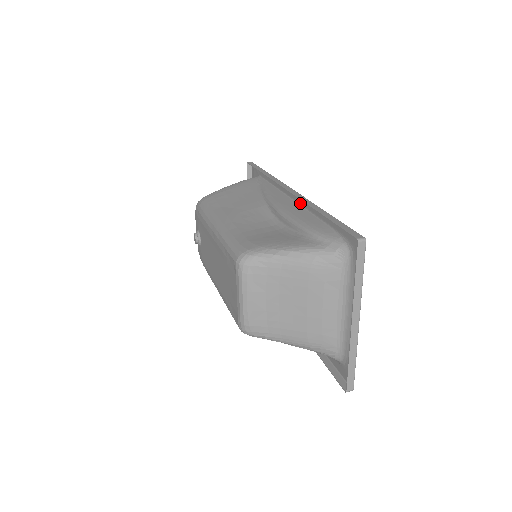
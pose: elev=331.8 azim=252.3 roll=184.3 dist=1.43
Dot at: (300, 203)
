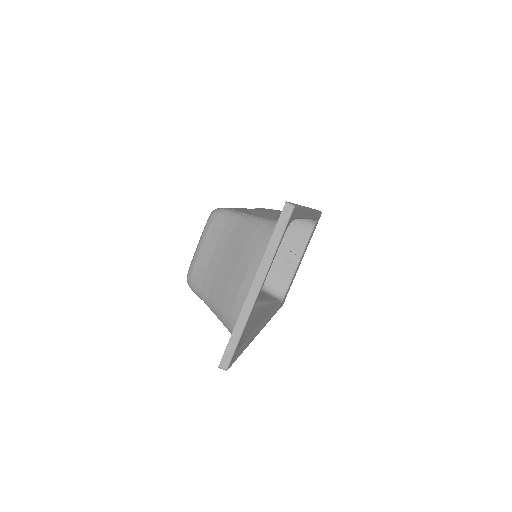
Dot at: occluded
